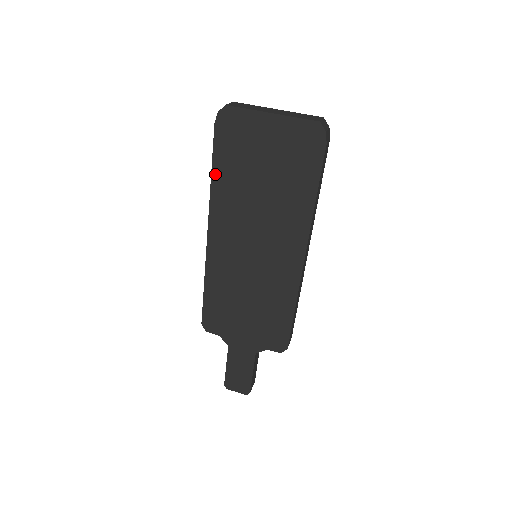
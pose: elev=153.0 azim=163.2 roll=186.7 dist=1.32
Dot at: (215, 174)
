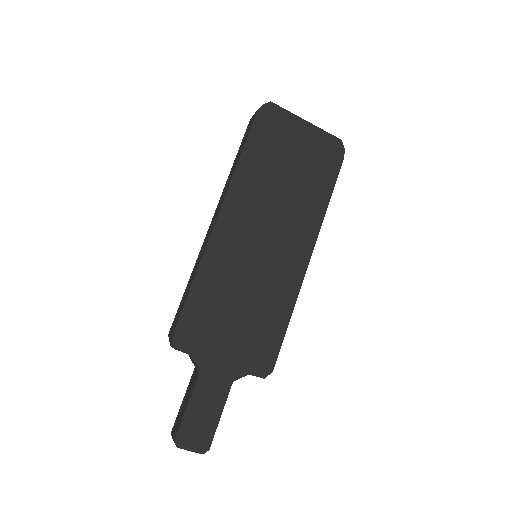
Dot at: (244, 157)
